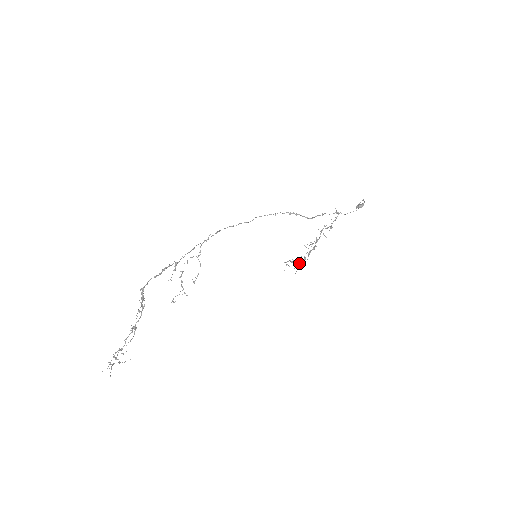
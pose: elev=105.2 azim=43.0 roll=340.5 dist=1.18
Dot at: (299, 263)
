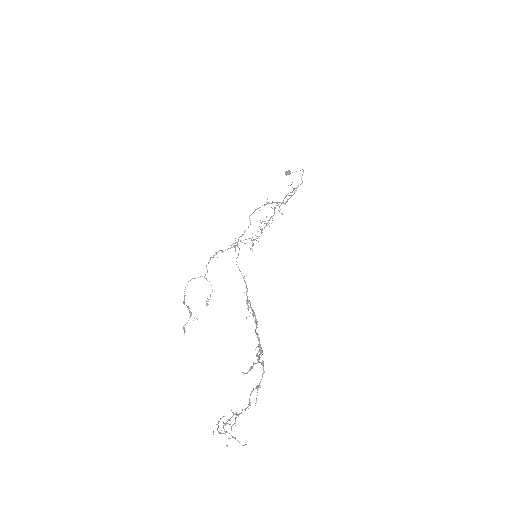
Dot at: occluded
